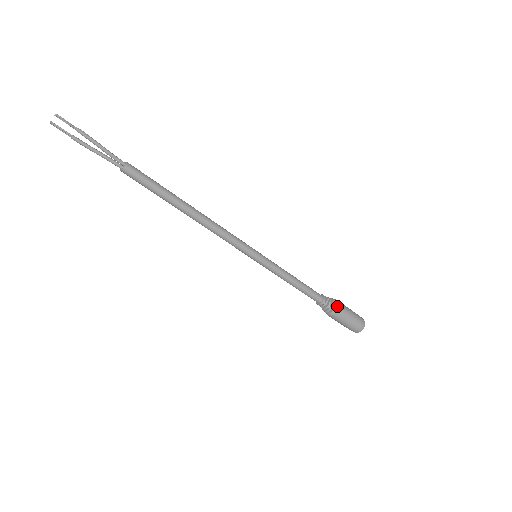
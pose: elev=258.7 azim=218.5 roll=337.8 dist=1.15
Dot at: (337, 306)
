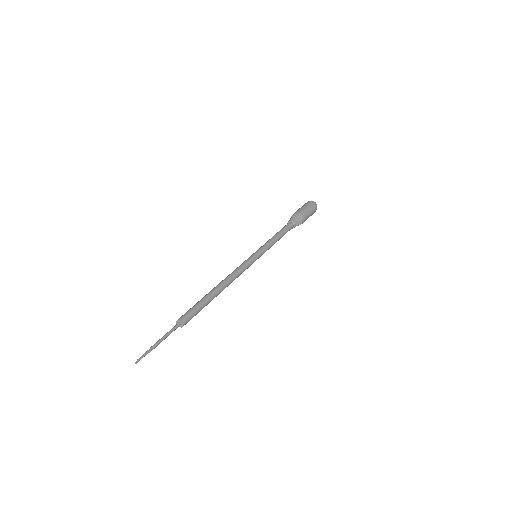
Dot at: (303, 221)
